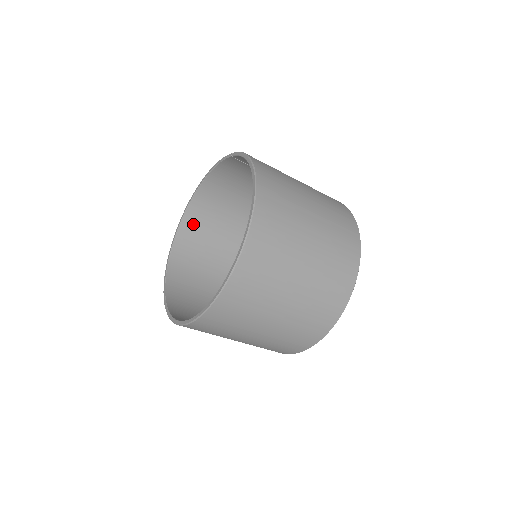
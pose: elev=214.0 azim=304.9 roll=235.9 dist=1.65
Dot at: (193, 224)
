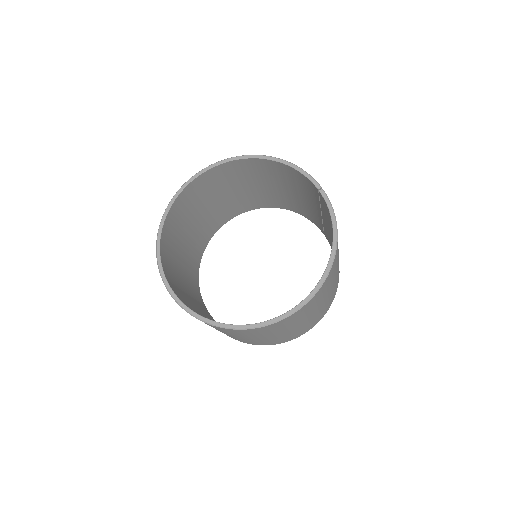
Dot at: (222, 172)
